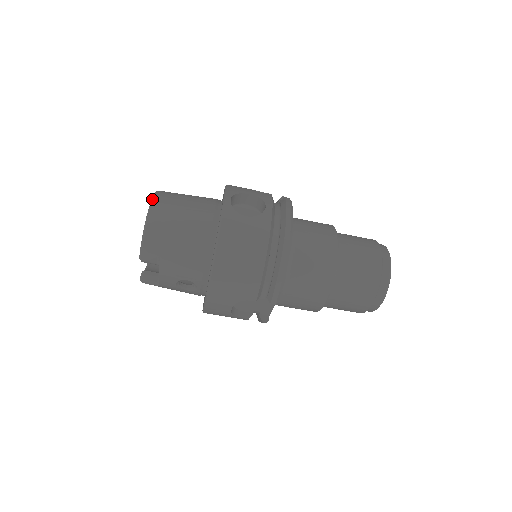
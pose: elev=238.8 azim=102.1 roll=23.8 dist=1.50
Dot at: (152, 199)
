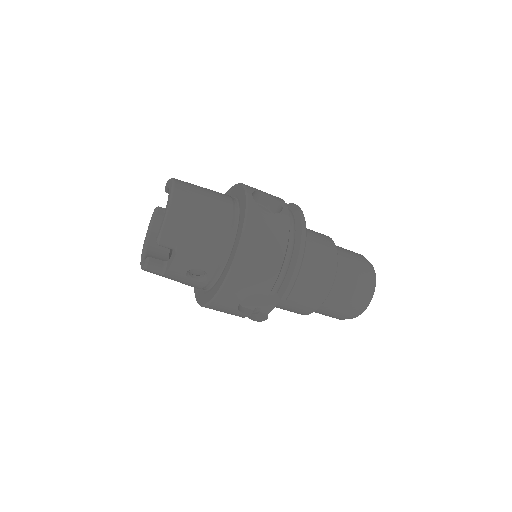
Dot at: (173, 183)
